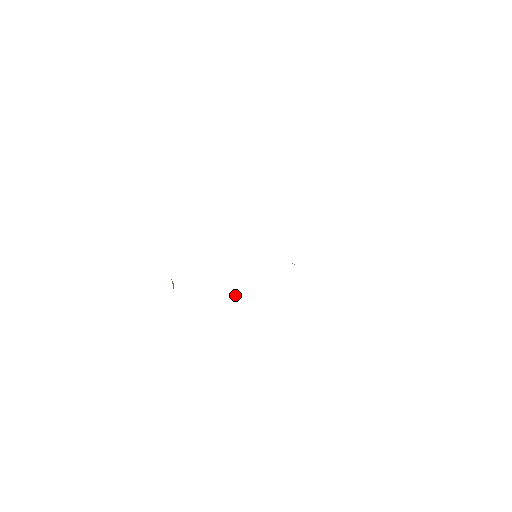
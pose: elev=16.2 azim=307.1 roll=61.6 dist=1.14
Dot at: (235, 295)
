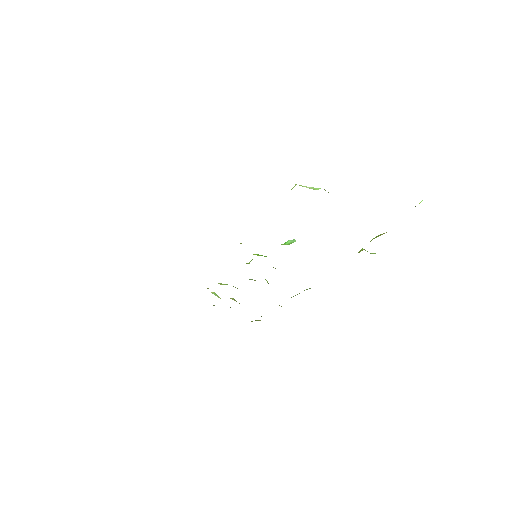
Dot at: occluded
